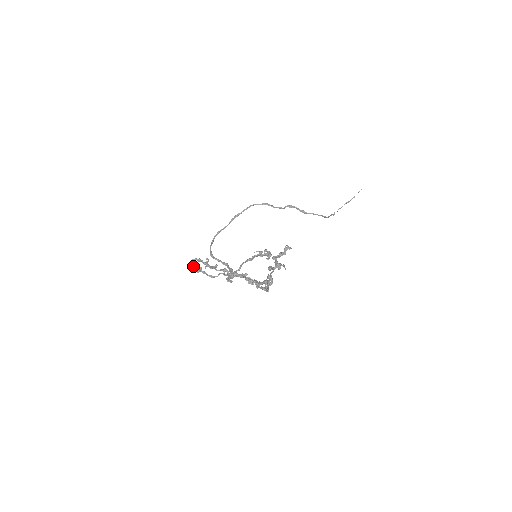
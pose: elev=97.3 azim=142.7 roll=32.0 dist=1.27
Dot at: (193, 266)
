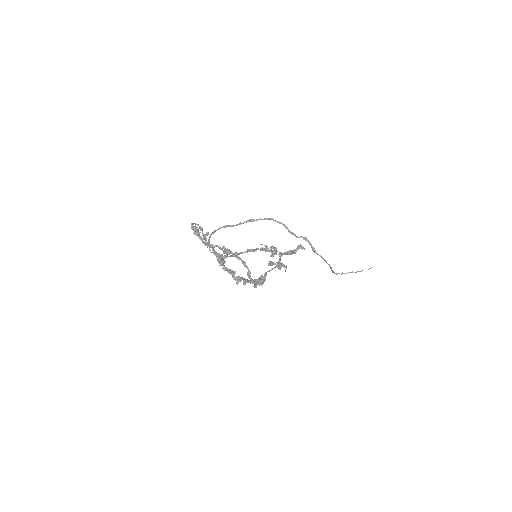
Dot at: (193, 227)
